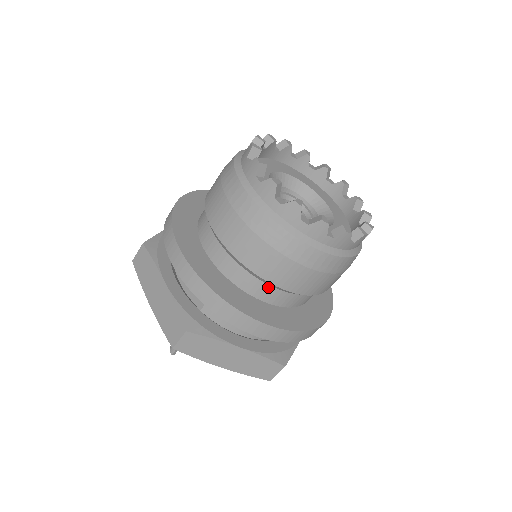
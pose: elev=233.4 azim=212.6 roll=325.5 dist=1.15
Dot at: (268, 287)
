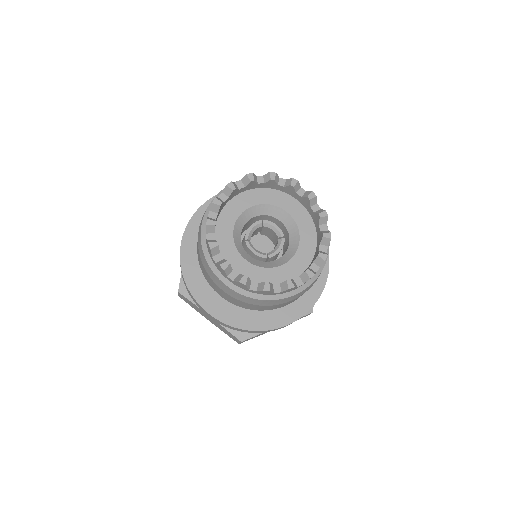
Dot at: occluded
